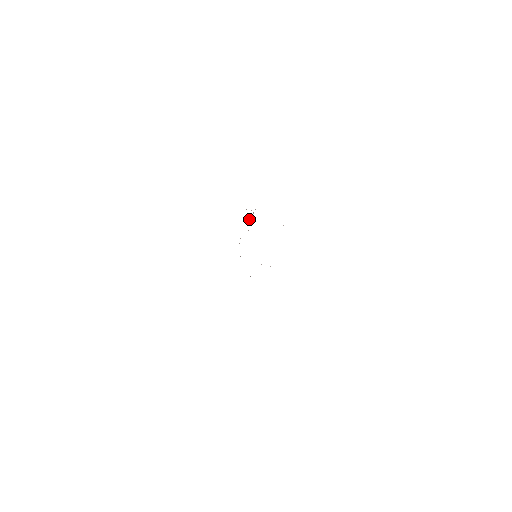
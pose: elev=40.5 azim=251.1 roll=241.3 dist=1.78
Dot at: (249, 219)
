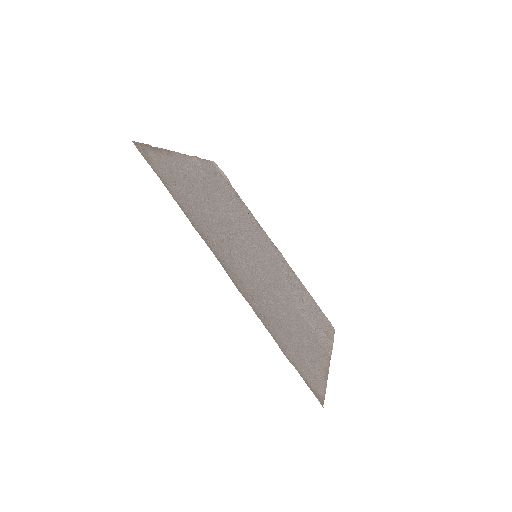
Dot at: (306, 300)
